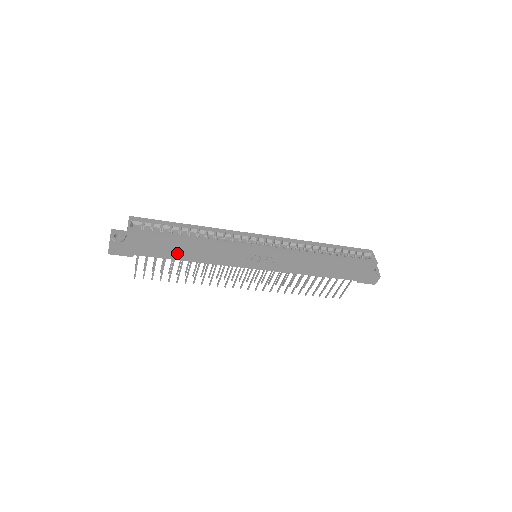
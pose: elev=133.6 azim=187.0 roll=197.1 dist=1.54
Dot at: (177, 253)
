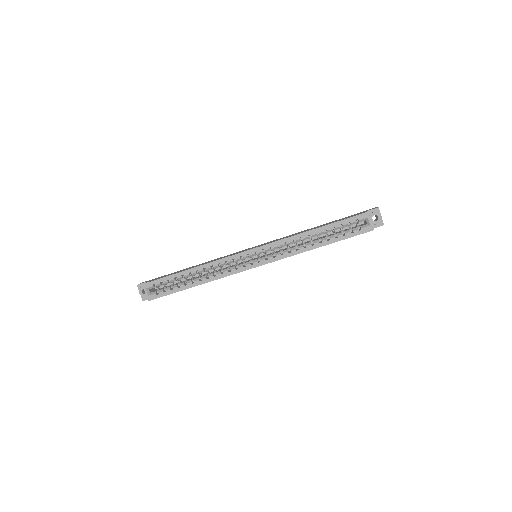
Dot at: occluded
